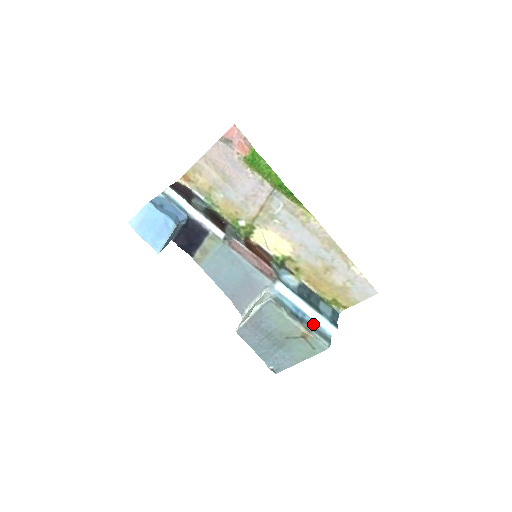
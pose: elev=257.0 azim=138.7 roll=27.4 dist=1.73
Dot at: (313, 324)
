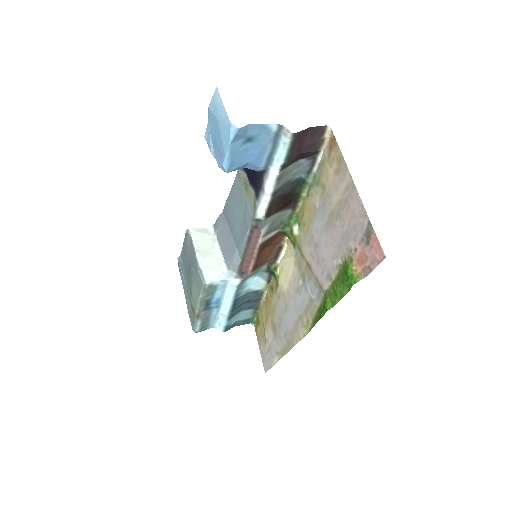
Dot at: (212, 315)
